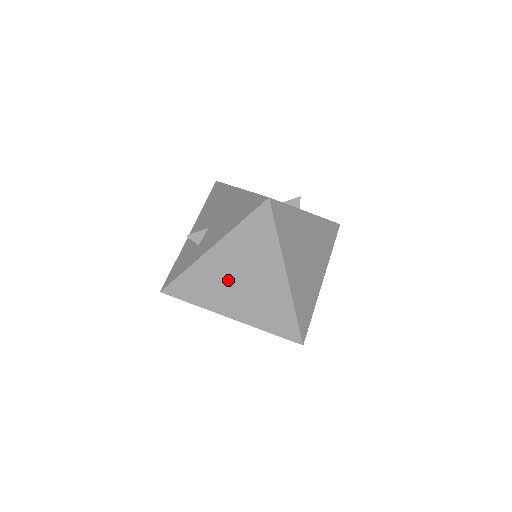
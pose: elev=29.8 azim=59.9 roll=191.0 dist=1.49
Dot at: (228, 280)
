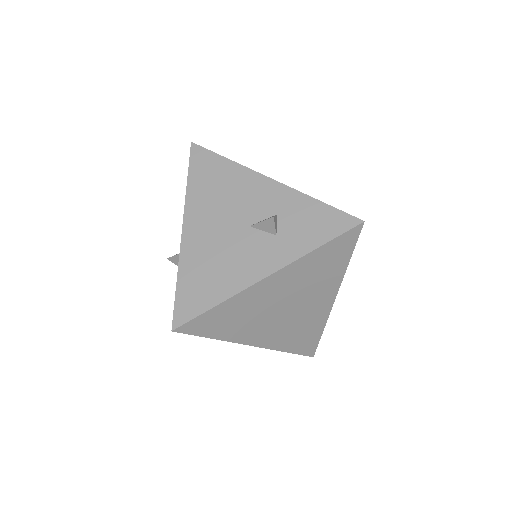
Dot at: occluded
